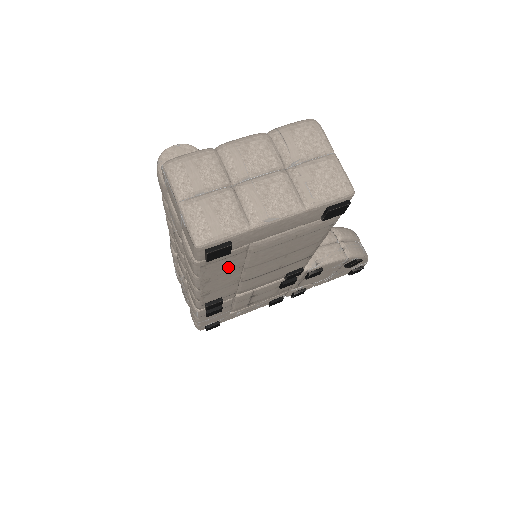
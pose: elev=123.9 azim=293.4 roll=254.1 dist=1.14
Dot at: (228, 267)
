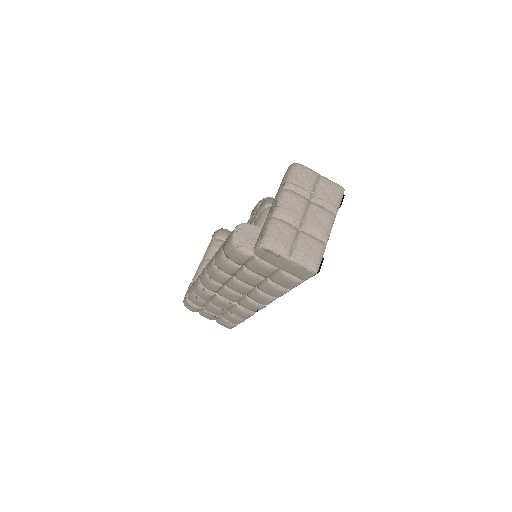
Dot at: occluded
